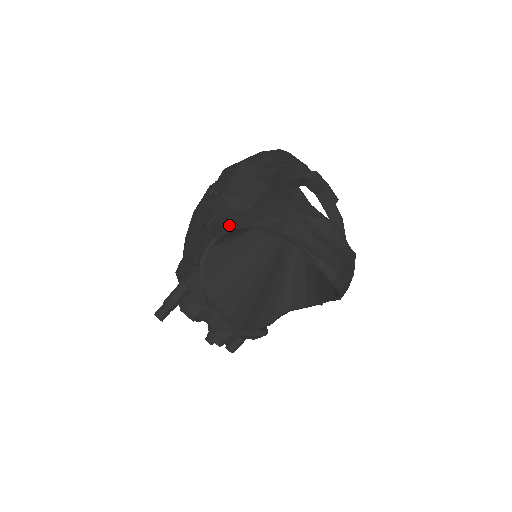
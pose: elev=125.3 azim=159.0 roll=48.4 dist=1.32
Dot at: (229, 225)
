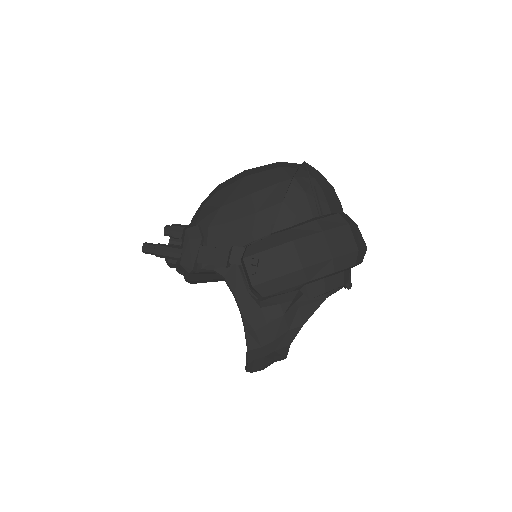
Dot at: (236, 296)
